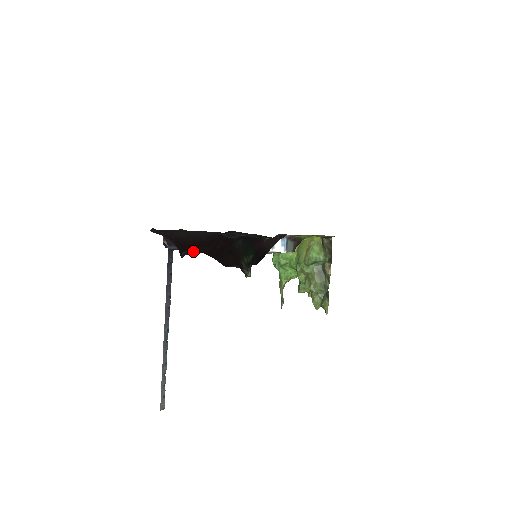
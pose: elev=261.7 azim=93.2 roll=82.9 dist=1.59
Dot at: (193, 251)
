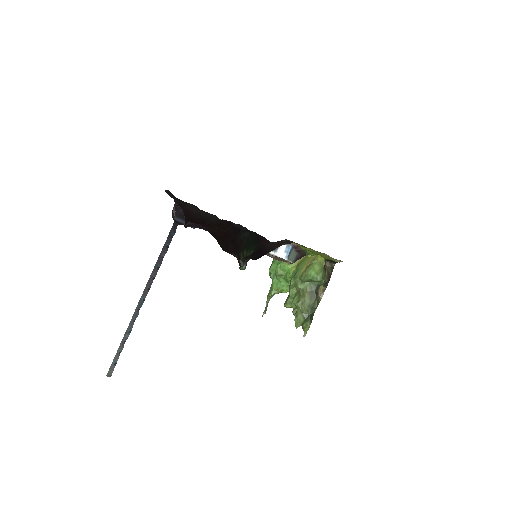
Dot at: (198, 225)
